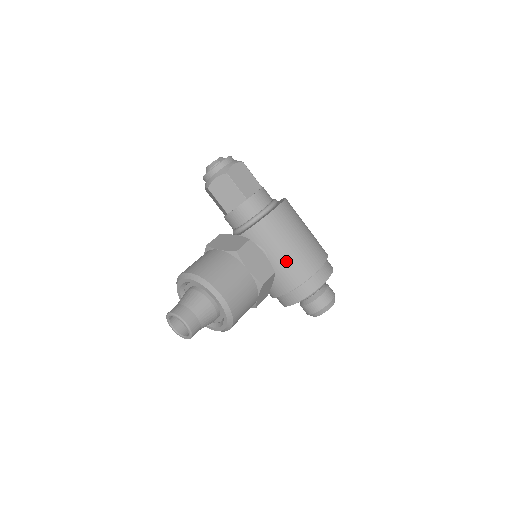
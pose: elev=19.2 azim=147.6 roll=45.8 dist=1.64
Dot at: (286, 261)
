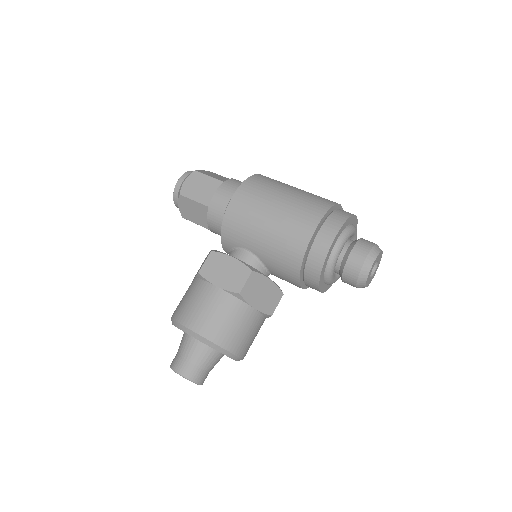
Dot at: (271, 248)
